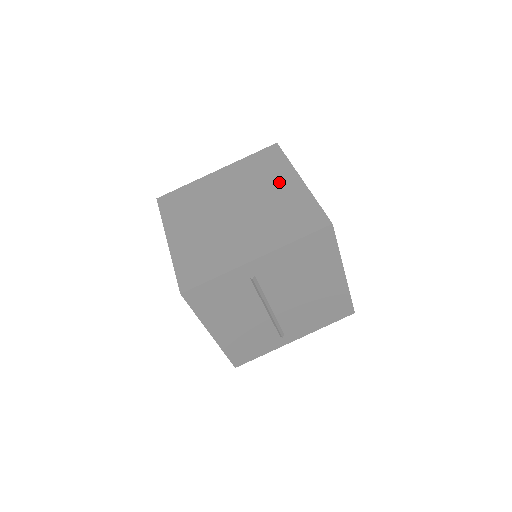
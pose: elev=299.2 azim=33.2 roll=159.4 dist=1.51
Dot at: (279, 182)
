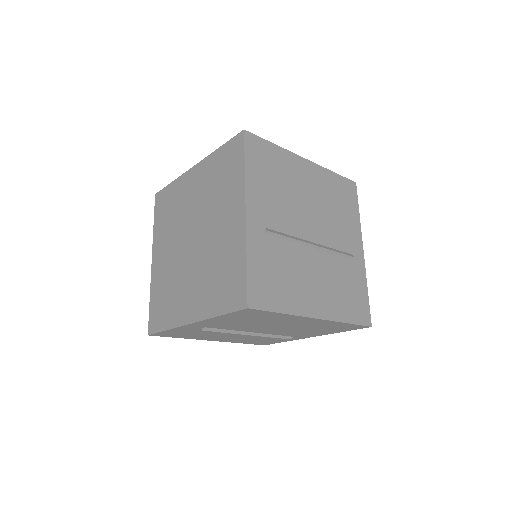
Dot at: (228, 210)
